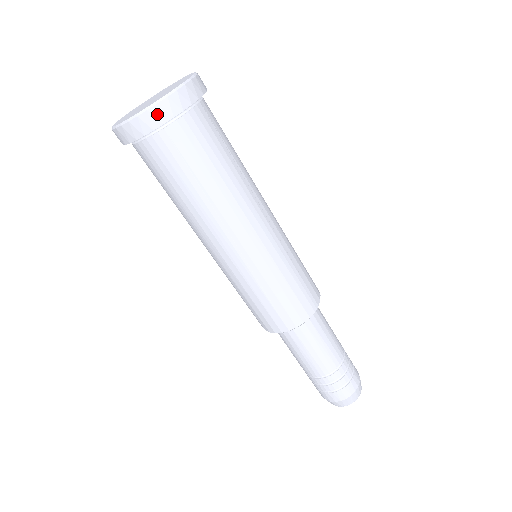
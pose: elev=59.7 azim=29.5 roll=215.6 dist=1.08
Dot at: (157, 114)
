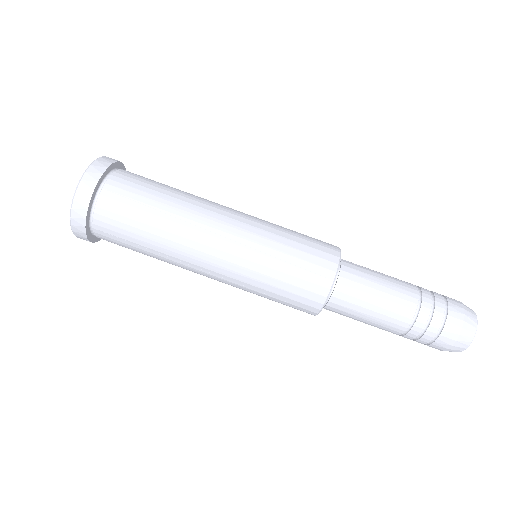
Dot at: (89, 178)
